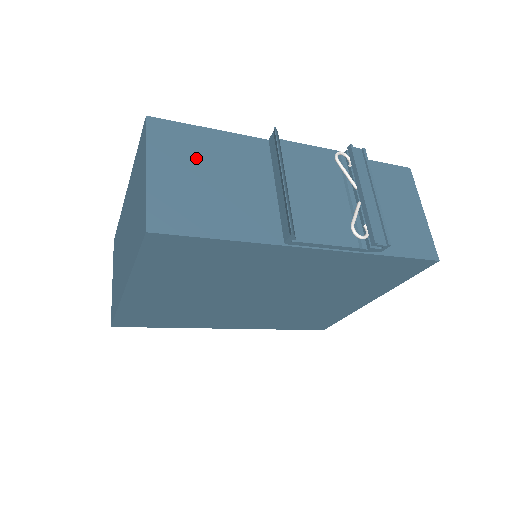
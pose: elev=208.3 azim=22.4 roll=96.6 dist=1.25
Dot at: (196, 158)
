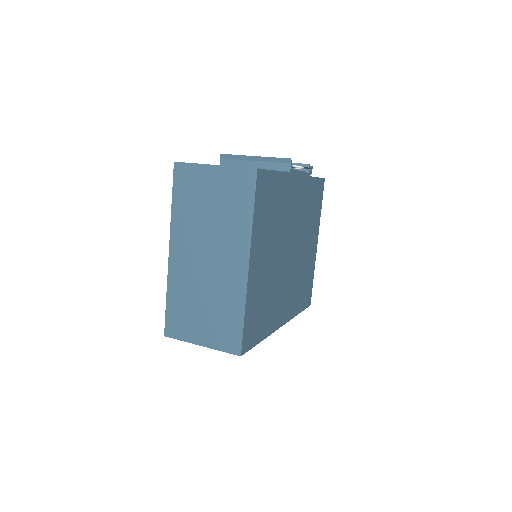
Dot at: occluded
